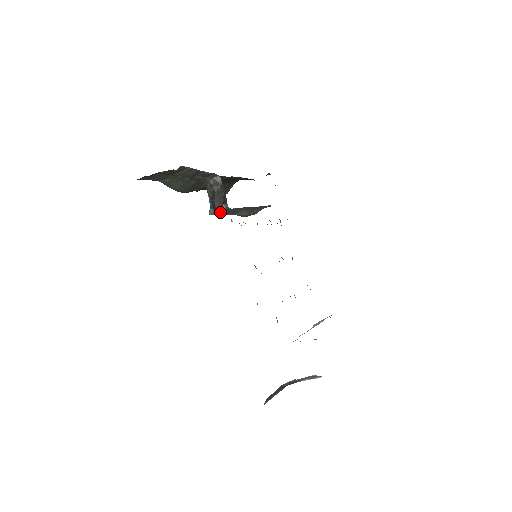
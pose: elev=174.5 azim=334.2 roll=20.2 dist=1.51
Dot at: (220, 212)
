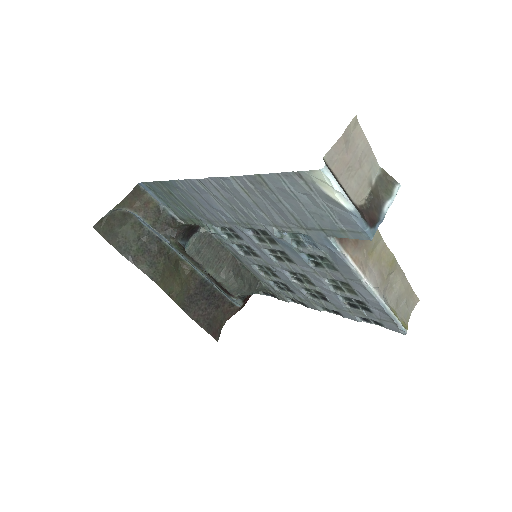
Dot at: (197, 245)
